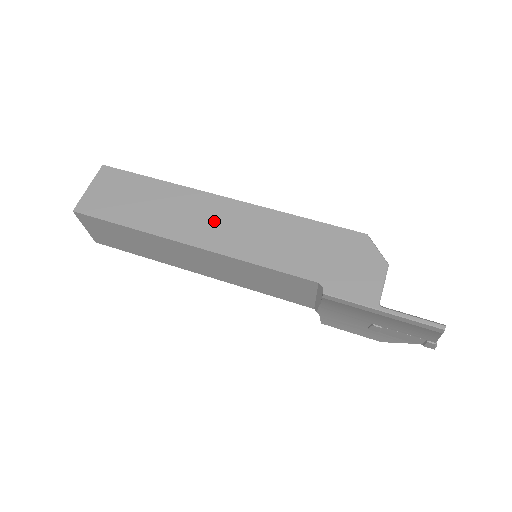
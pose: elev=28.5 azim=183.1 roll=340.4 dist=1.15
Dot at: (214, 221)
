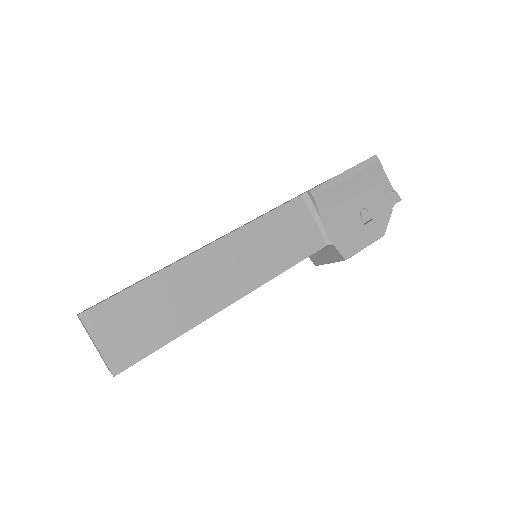
Dot at: occluded
